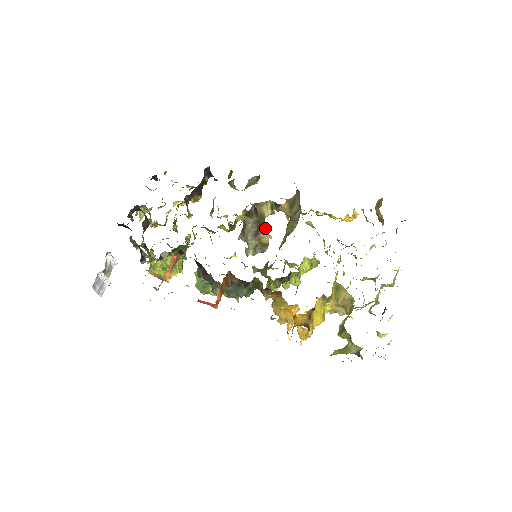
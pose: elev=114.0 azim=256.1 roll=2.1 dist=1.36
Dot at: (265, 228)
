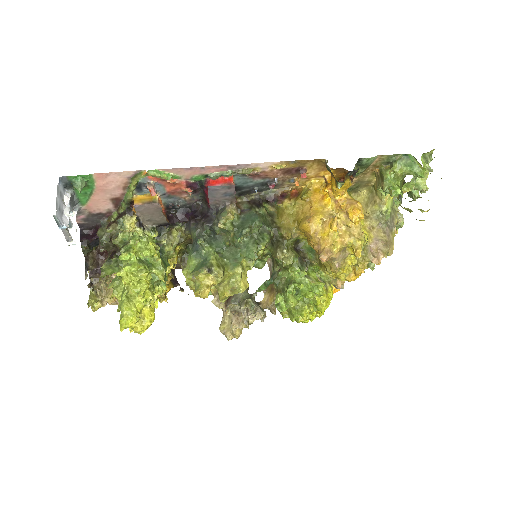
Dot at: occluded
